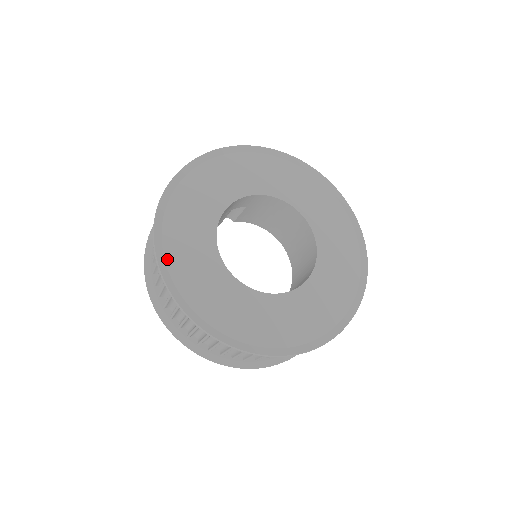
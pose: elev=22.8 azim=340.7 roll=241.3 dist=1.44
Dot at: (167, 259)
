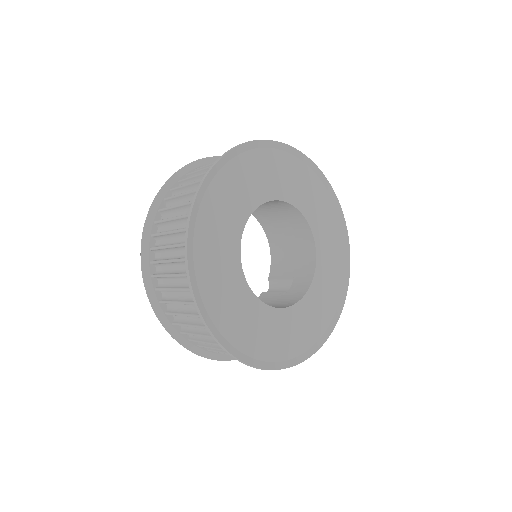
Dot at: (219, 328)
